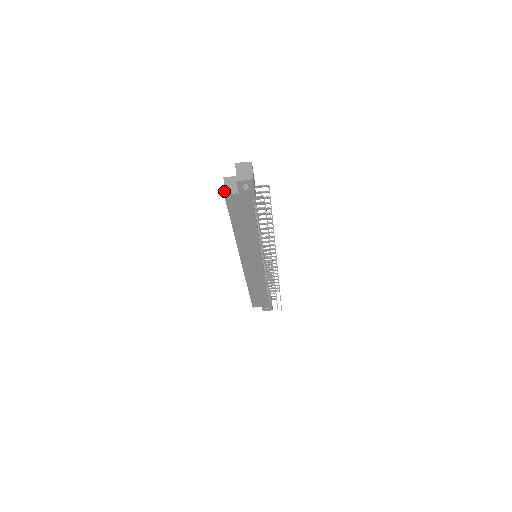
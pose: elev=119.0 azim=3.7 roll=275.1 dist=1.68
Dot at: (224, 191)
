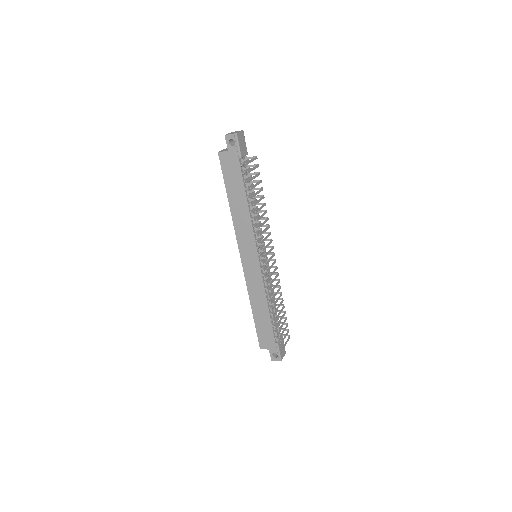
Dot at: (220, 151)
